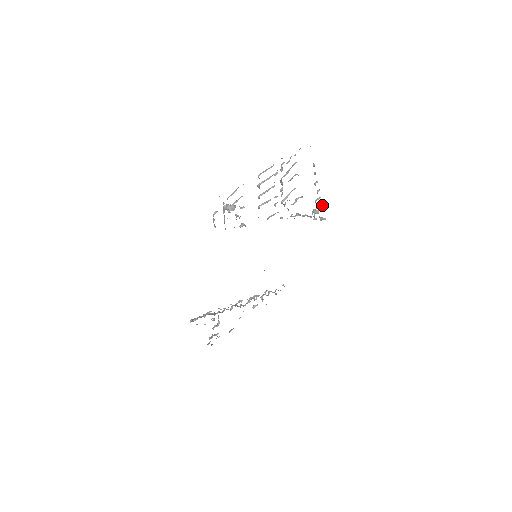
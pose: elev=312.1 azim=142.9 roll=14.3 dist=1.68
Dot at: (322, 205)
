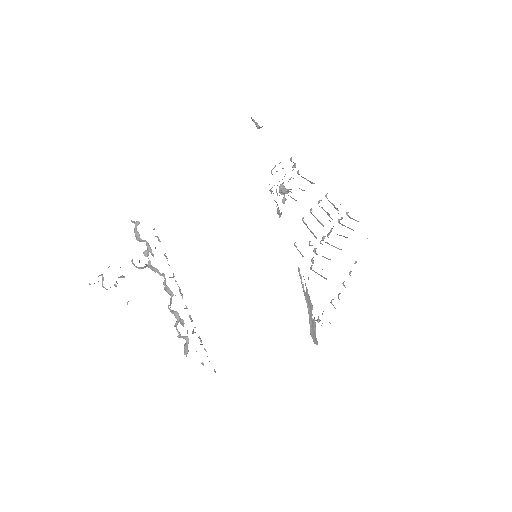
Dot at: occluded
